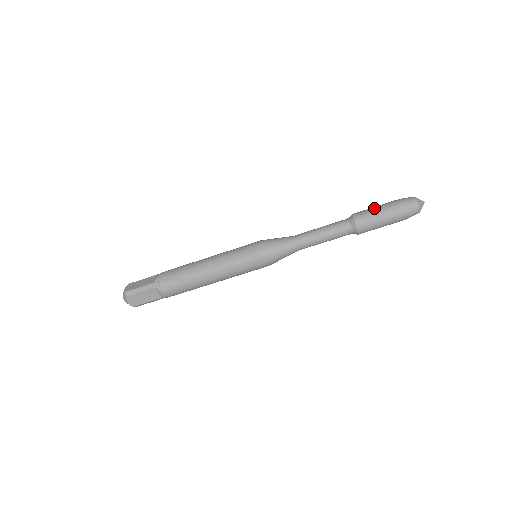
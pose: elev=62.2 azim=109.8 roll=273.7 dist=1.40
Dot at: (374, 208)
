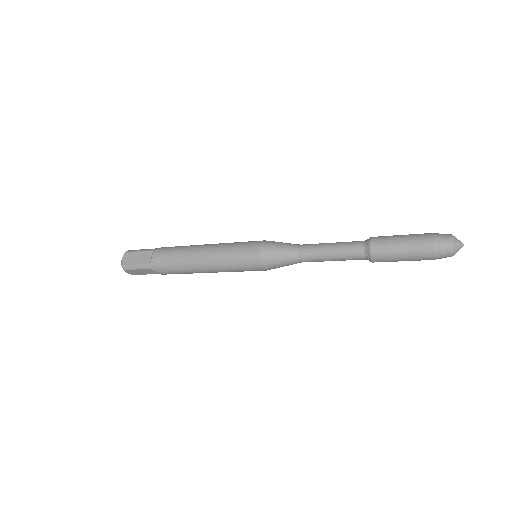
Dot at: (398, 243)
